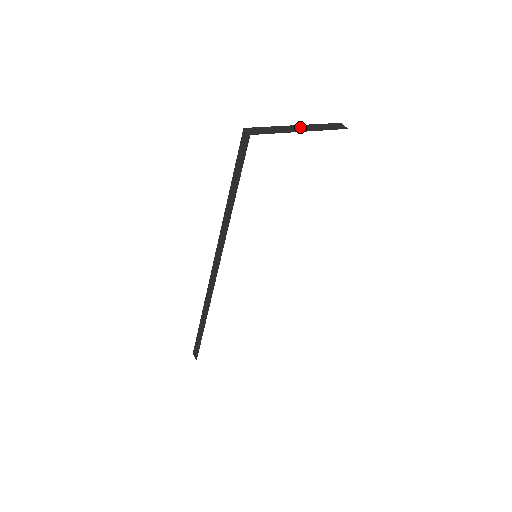
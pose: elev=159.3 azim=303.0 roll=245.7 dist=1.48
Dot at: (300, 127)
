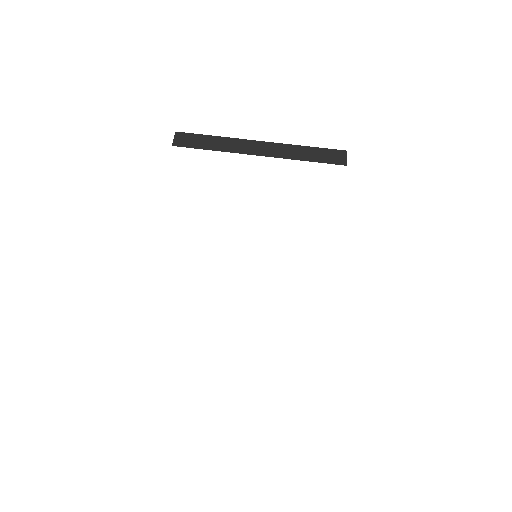
Dot at: (264, 146)
